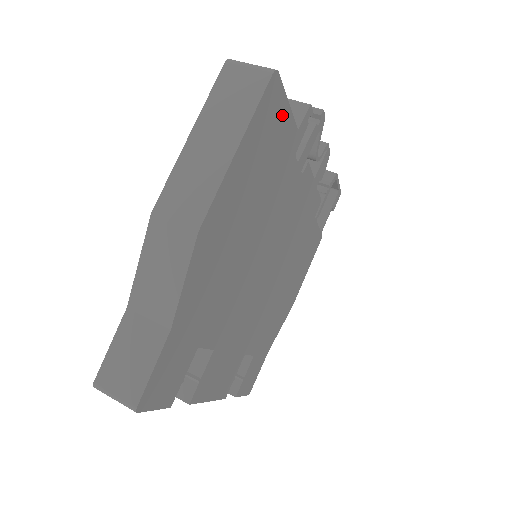
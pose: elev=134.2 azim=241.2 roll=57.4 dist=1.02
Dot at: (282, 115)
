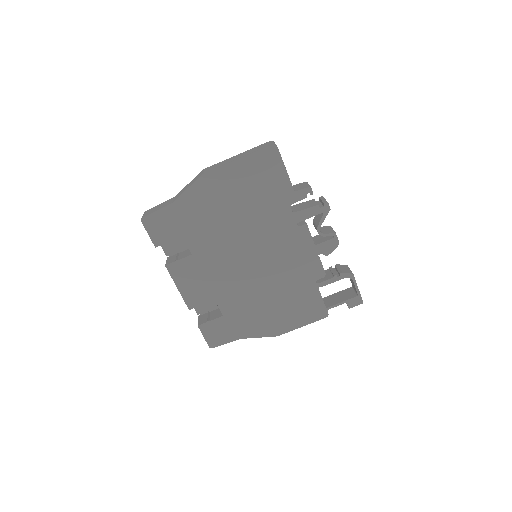
Dot at: (279, 171)
